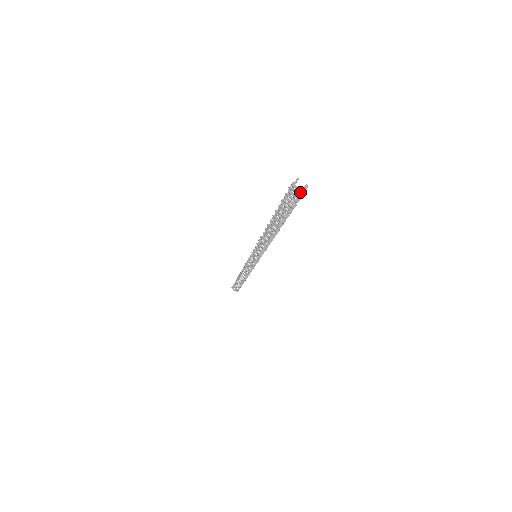
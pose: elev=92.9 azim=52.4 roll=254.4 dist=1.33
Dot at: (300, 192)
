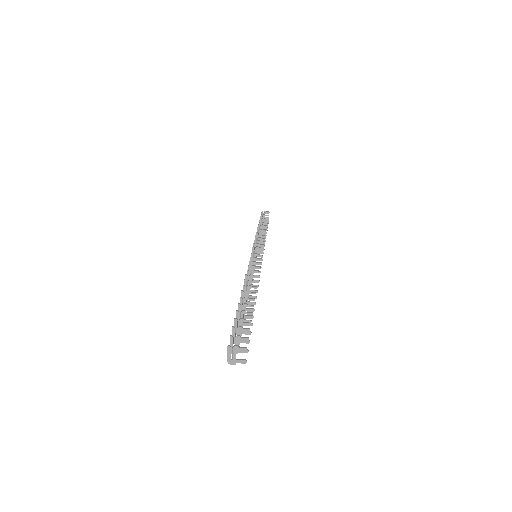
Dot at: (232, 359)
